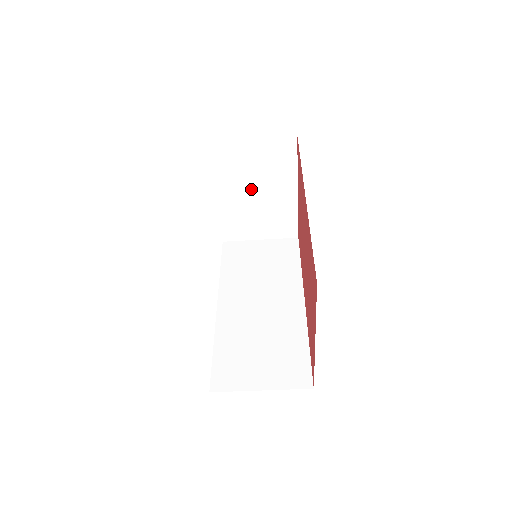
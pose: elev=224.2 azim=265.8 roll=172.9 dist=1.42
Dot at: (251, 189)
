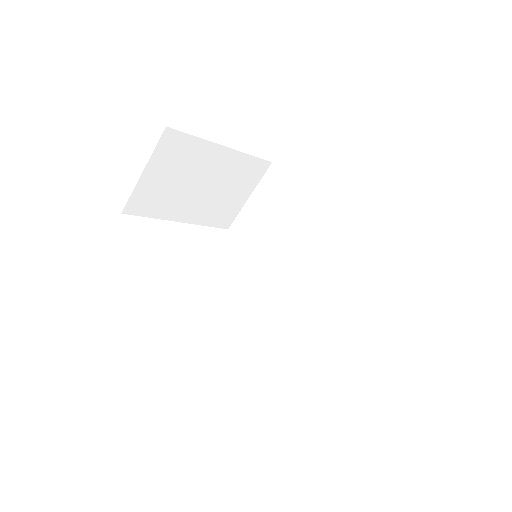
Dot at: (194, 189)
